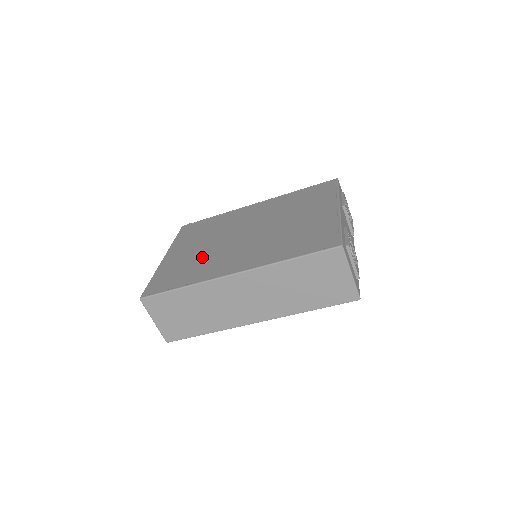
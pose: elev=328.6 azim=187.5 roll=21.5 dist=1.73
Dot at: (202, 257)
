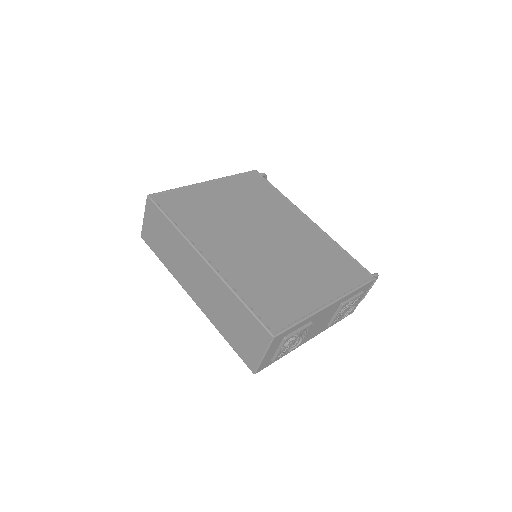
Dot at: (217, 216)
